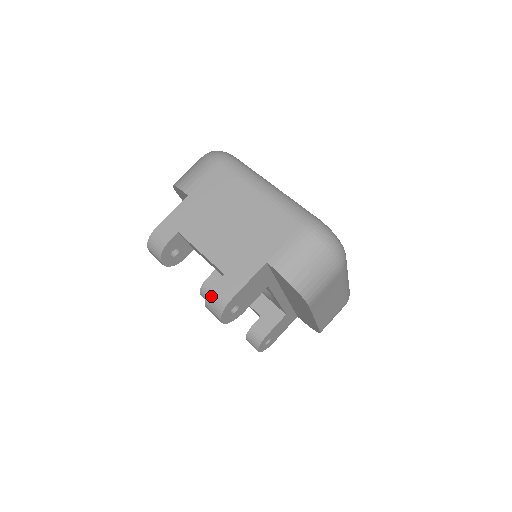
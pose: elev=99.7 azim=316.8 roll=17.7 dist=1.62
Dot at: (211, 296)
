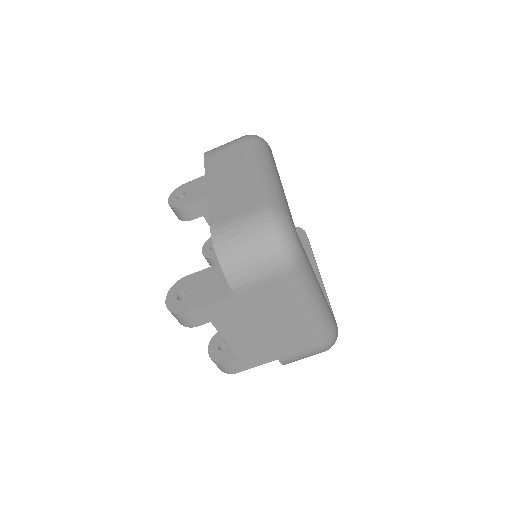
Dot at: (221, 366)
